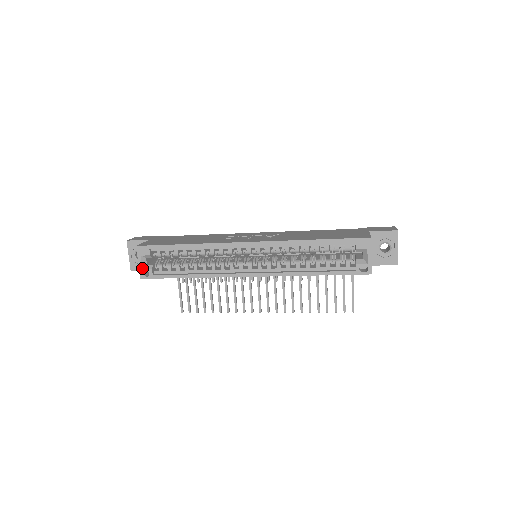
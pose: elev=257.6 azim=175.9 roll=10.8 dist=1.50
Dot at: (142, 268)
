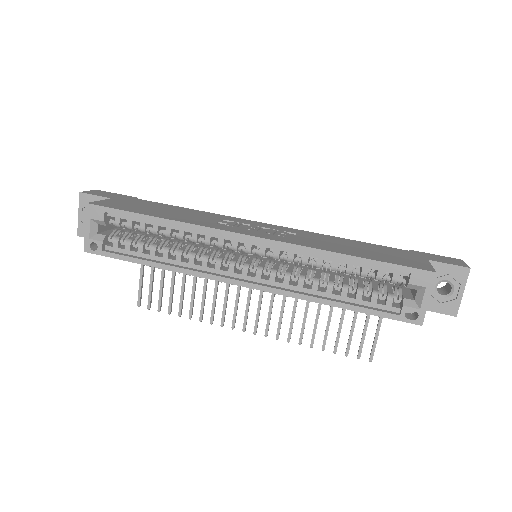
Dot at: (89, 237)
